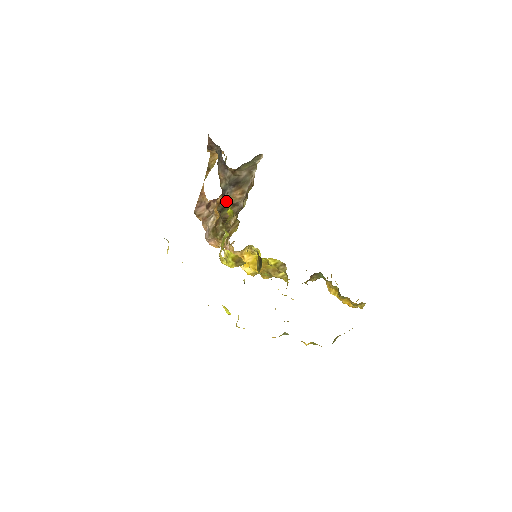
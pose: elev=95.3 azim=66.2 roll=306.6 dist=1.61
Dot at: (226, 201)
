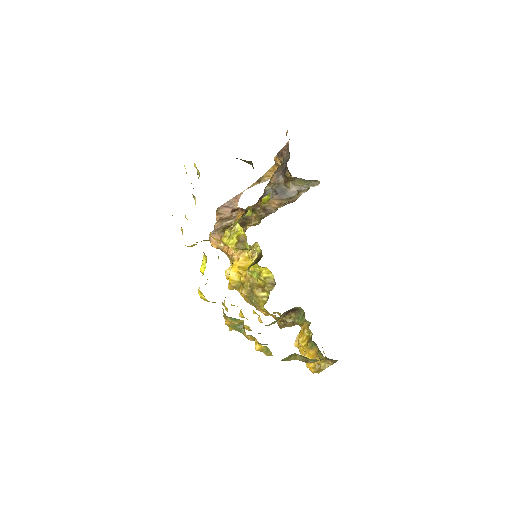
Dot at: (259, 206)
